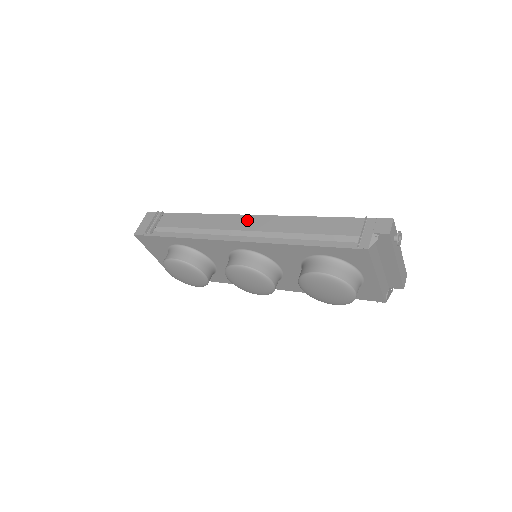
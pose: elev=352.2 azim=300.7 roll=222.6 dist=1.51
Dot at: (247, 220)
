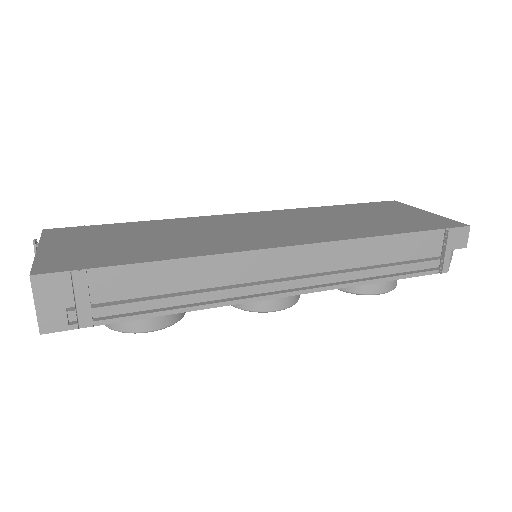
Dot at: (287, 258)
